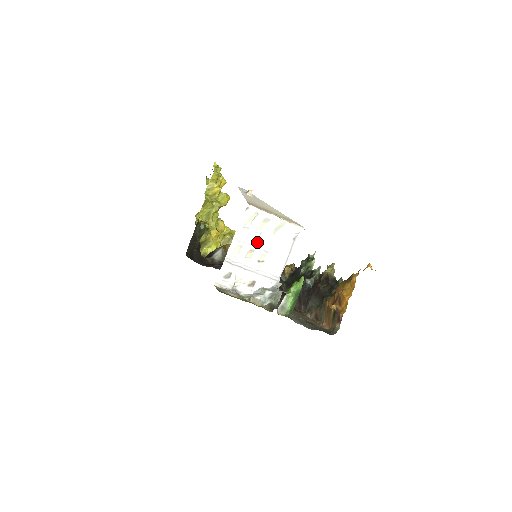
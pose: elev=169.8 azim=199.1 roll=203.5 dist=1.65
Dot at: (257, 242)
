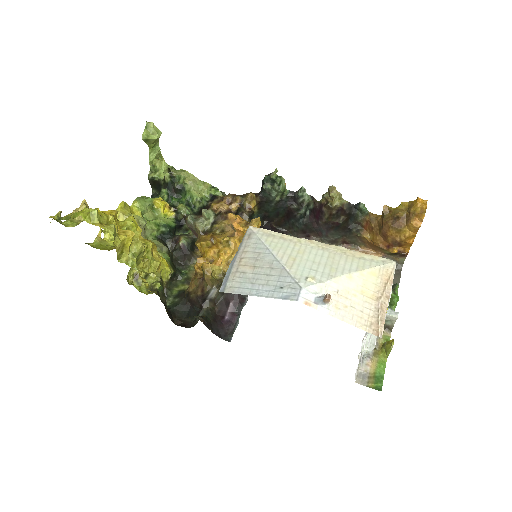
Dot at: occluded
